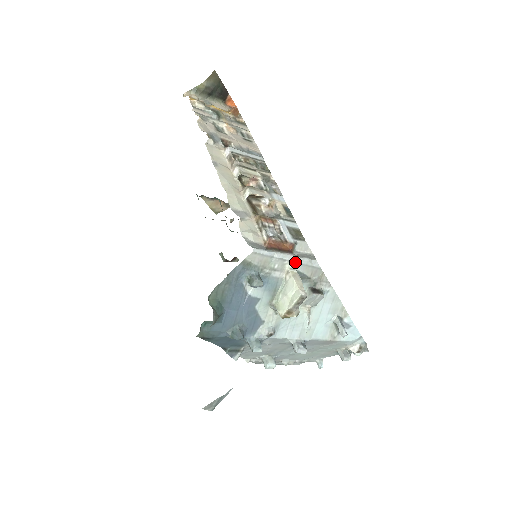
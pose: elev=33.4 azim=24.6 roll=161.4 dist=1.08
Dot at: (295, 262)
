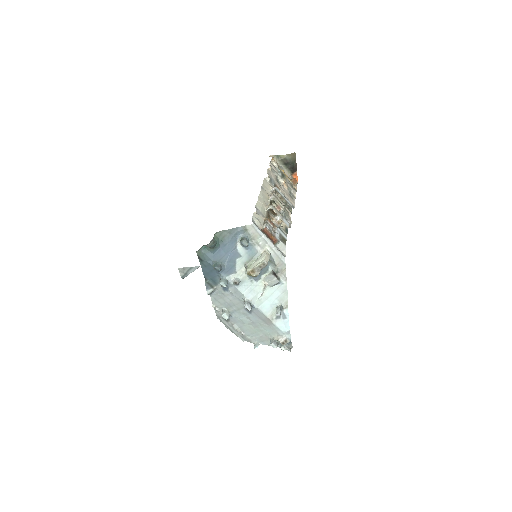
Dot at: (272, 249)
